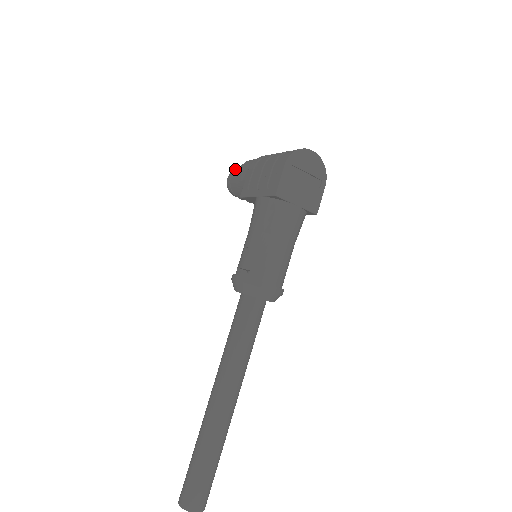
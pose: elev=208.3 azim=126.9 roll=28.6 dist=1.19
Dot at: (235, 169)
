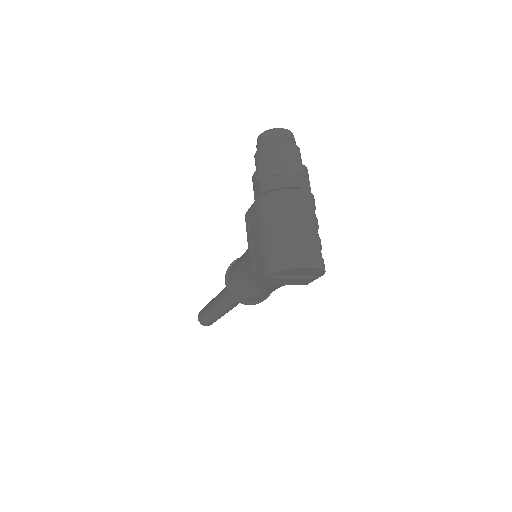
Dot at: (260, 149)
